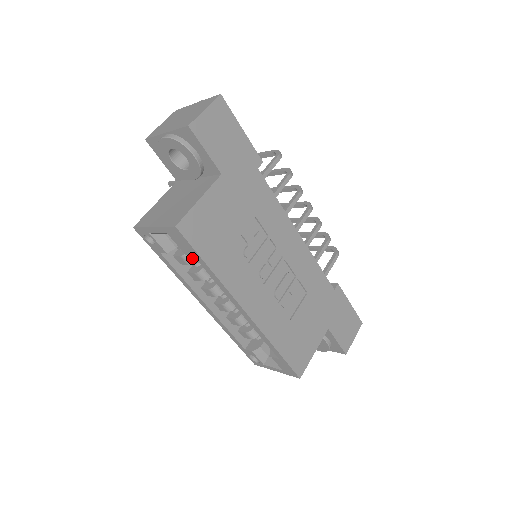
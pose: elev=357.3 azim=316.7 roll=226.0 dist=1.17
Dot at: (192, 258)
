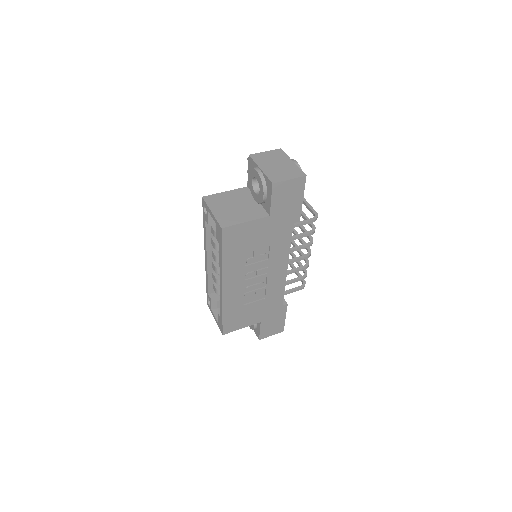
Dot at: occluded
